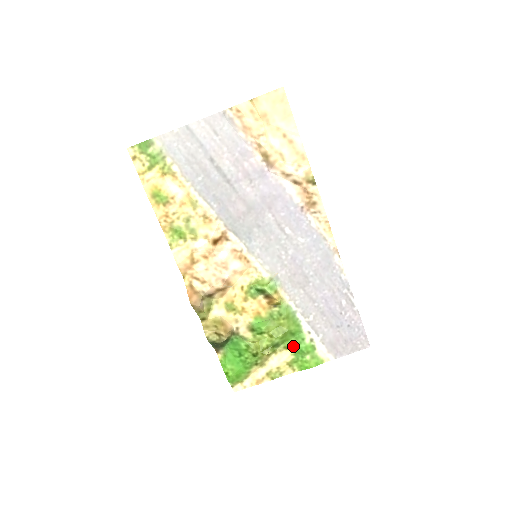
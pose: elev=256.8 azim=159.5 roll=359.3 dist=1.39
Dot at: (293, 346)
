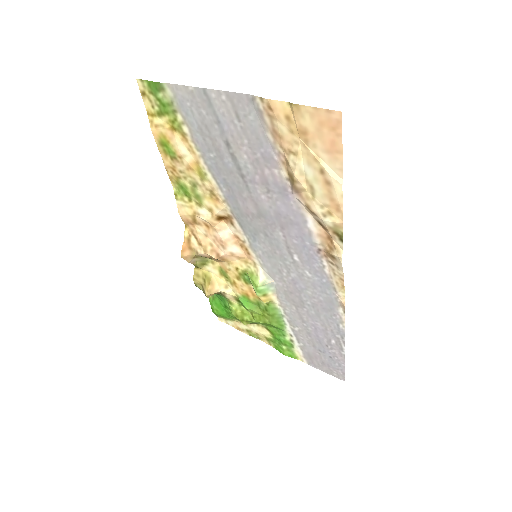
Dot at: (273, 332)
